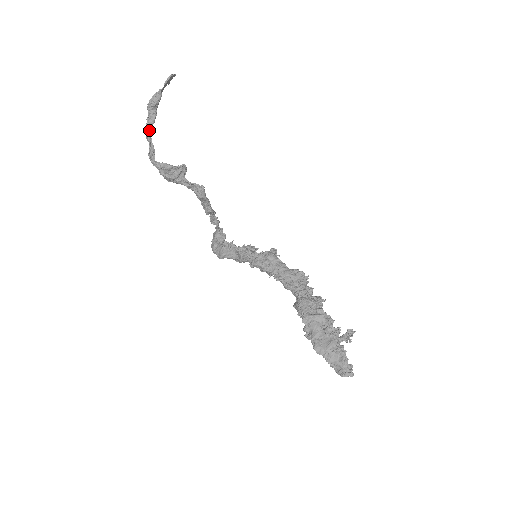
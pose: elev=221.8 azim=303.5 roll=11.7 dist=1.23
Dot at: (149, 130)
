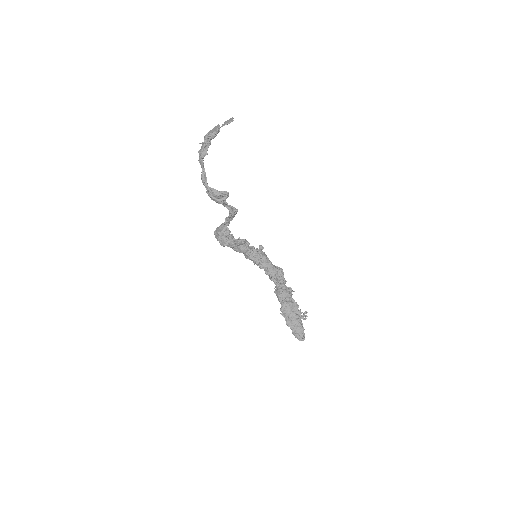
Dot at: occluded
